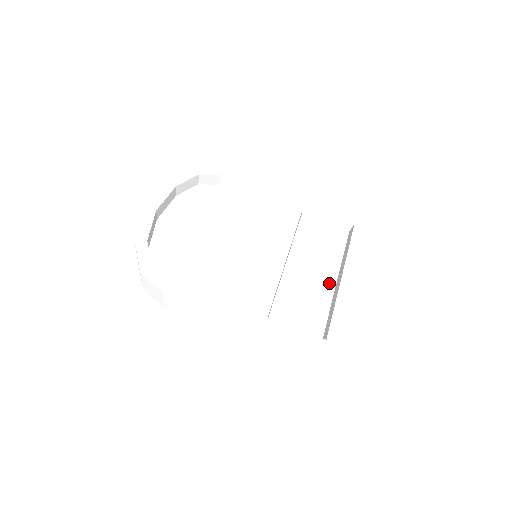
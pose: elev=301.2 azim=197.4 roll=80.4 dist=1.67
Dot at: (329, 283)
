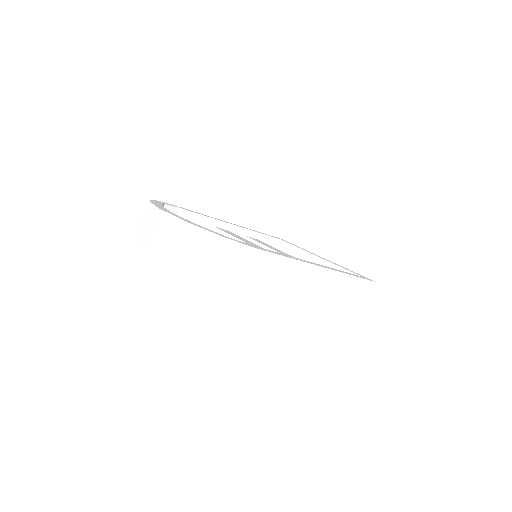
Dot at: occluded
